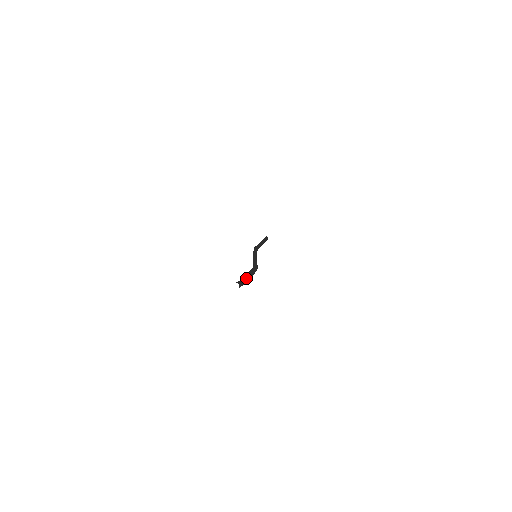
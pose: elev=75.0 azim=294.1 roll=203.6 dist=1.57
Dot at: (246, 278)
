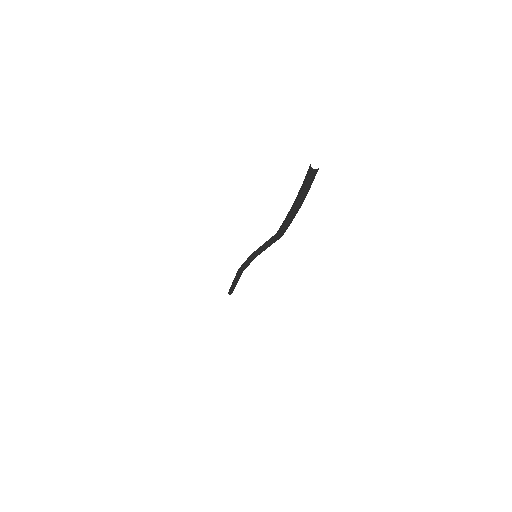
Dot at: occluded
